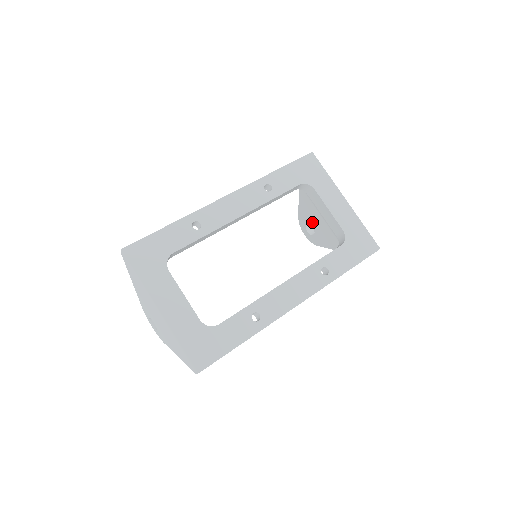
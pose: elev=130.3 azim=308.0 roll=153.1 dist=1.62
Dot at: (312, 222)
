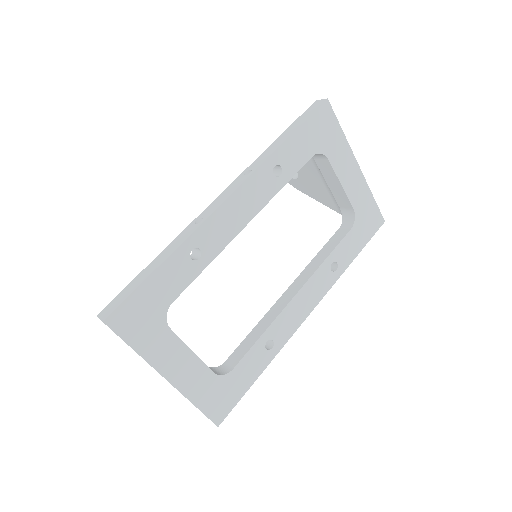
Dot at: occluded
